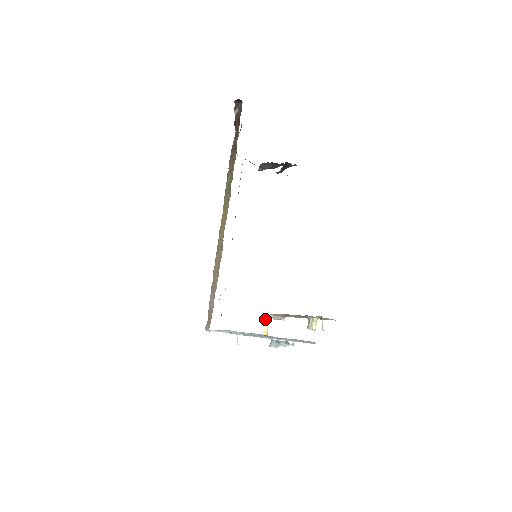
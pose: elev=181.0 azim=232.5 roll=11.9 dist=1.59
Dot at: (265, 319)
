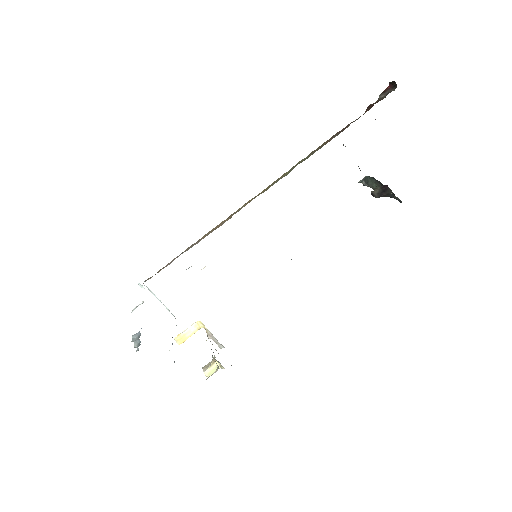
Dot at: (195, 323)
